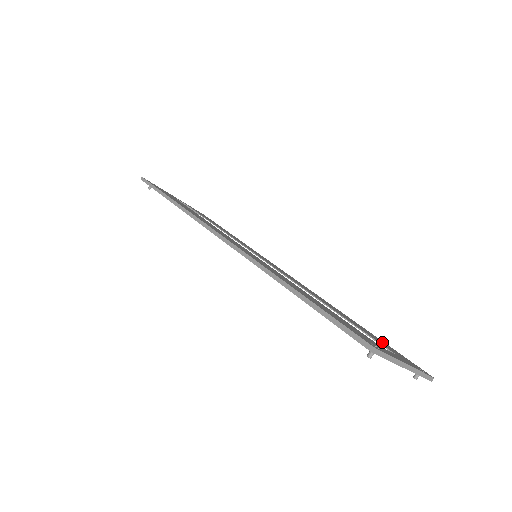
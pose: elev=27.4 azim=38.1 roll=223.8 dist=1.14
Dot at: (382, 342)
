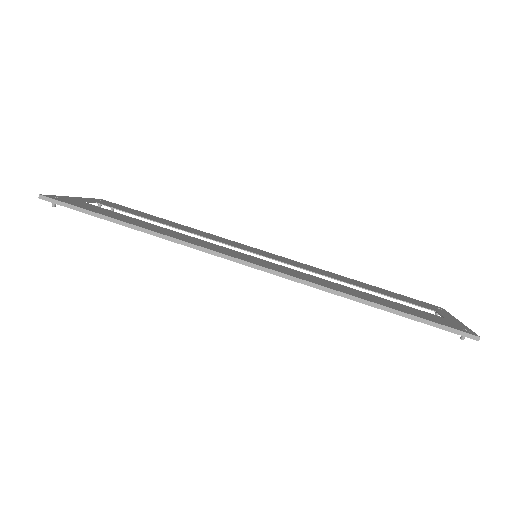
Dot at: (401, 296)
